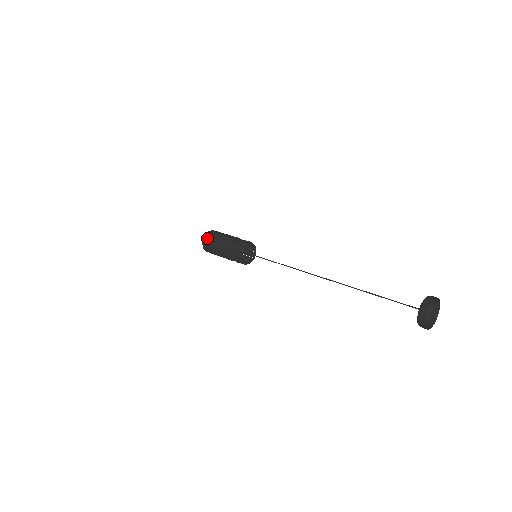
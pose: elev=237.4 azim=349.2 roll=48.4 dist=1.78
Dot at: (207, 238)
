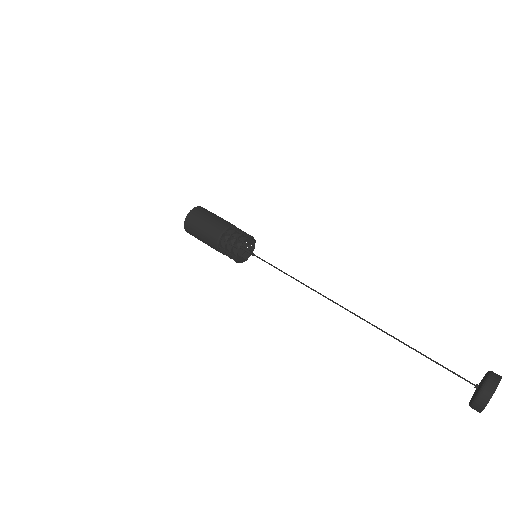
Dot at: (188, 226)
